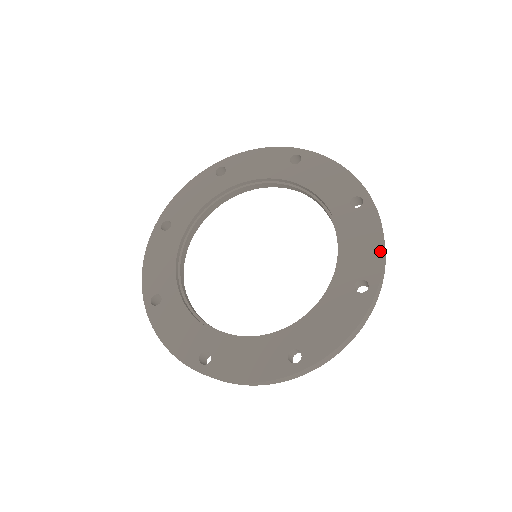
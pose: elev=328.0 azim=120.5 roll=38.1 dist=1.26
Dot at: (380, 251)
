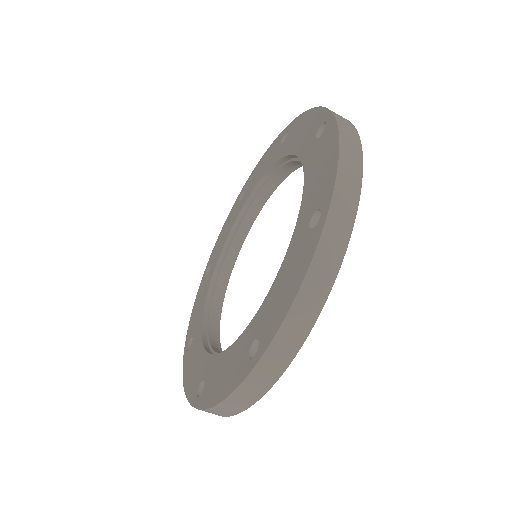
Dot at: (285, 311)
